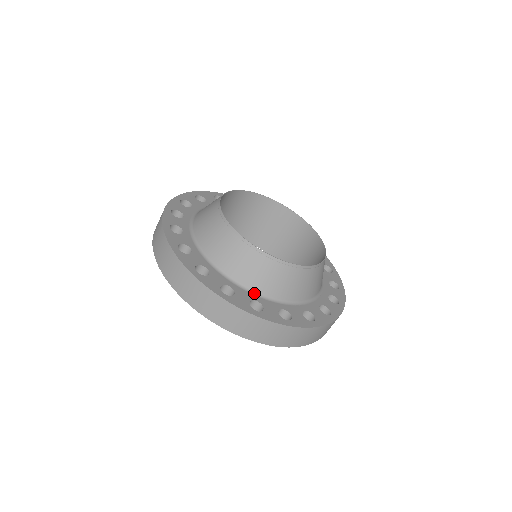
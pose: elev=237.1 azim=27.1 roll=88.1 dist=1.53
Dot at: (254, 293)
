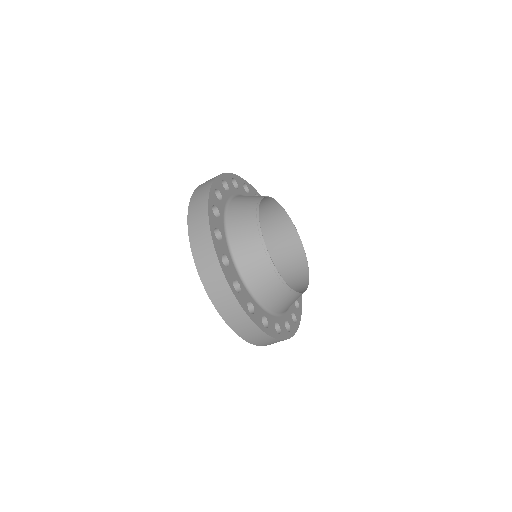
Dot at: (232, 256)
